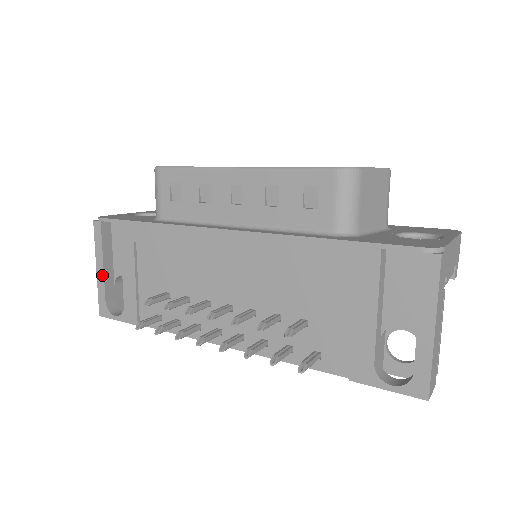
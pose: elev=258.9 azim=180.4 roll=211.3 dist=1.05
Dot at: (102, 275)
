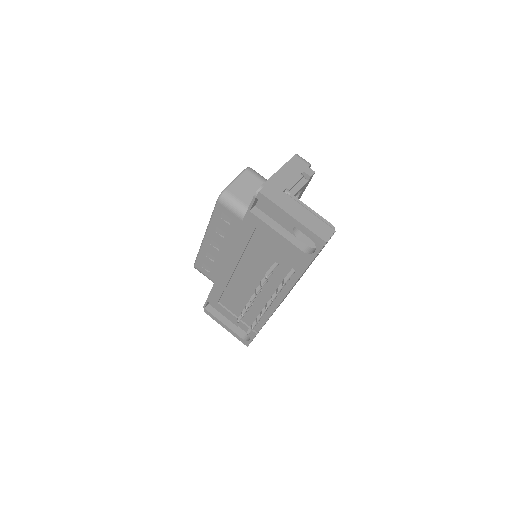
Dot at: (229, 329)
